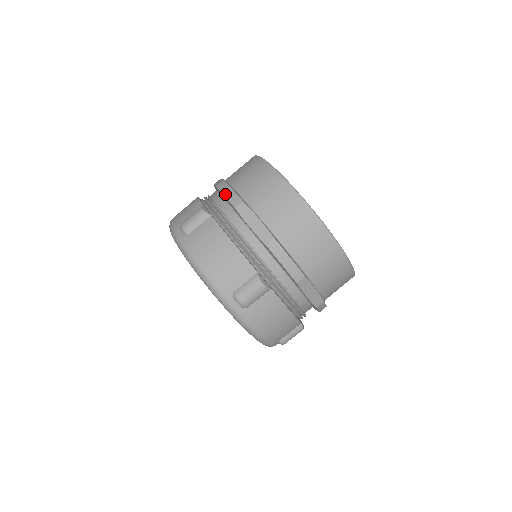
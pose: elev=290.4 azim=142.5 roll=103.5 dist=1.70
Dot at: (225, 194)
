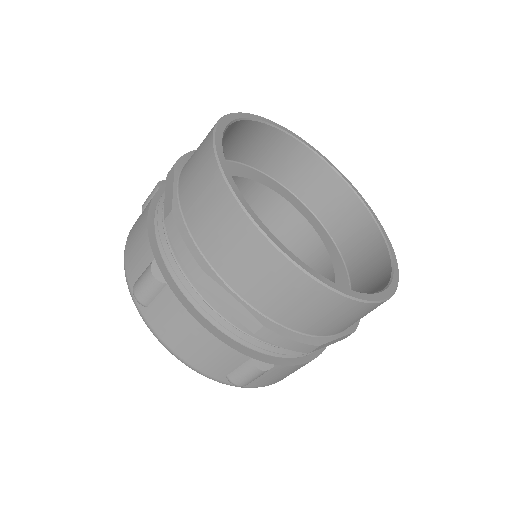
Dot at: occluded
